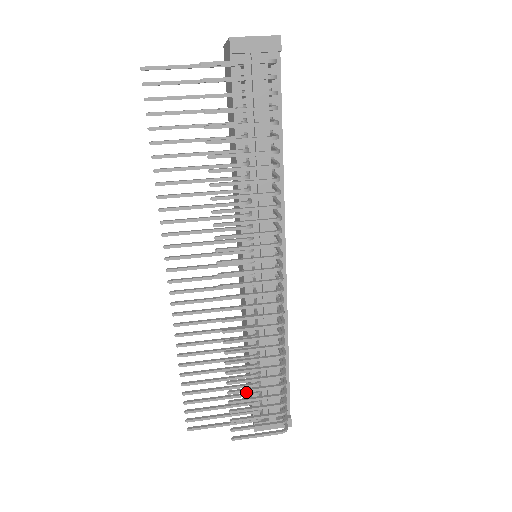
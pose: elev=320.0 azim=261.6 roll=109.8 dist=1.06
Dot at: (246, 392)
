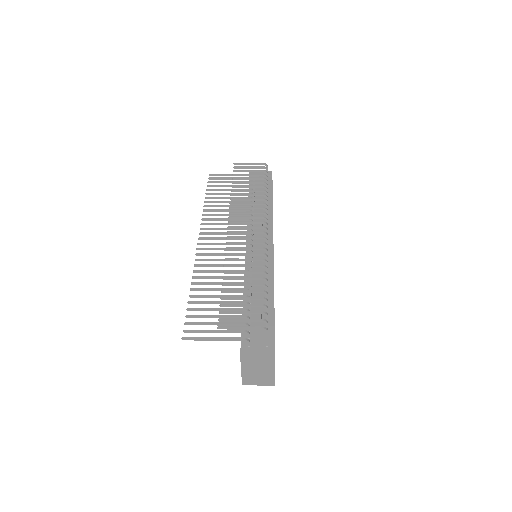
Dot at: (235, 291)
